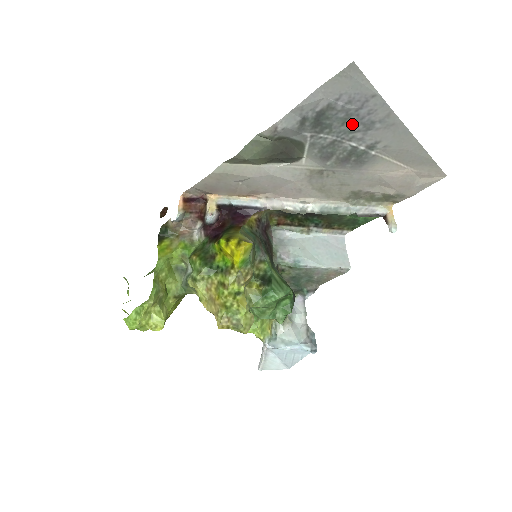
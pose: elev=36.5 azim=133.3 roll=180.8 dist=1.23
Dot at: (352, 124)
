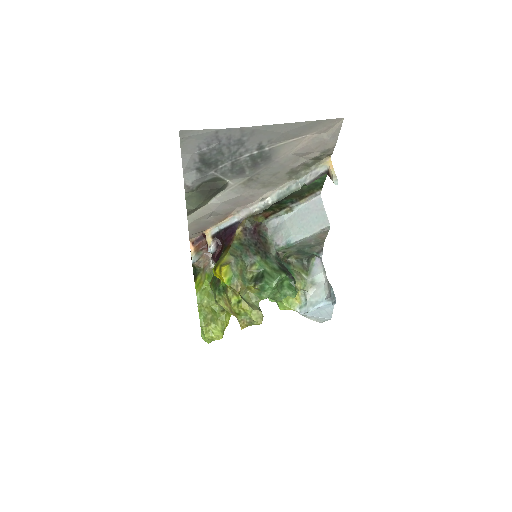
Dot at: (228, 150)
